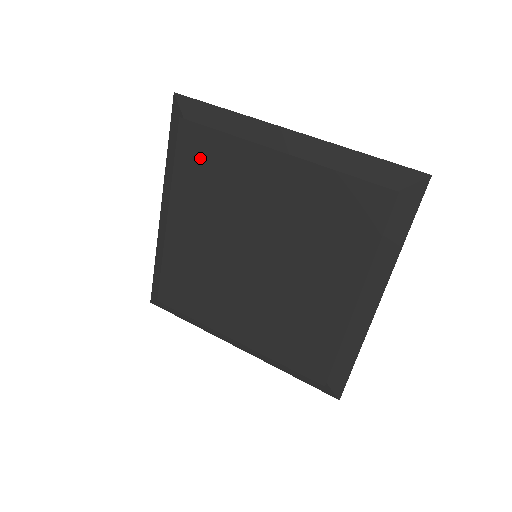
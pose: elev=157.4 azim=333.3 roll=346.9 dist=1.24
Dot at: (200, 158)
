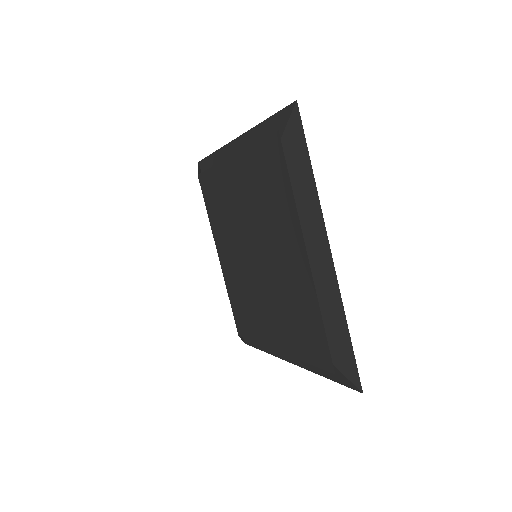
Dot at: (211, 196)
